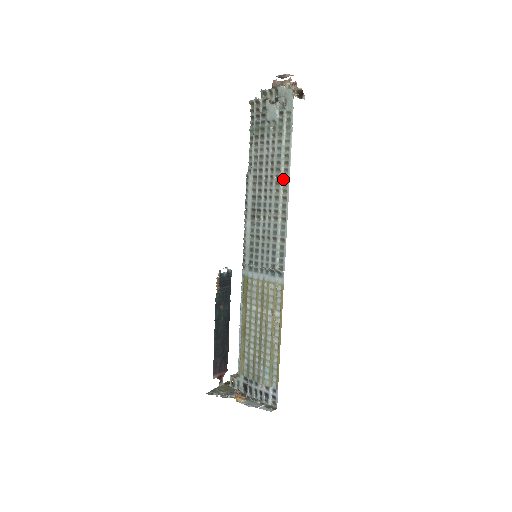
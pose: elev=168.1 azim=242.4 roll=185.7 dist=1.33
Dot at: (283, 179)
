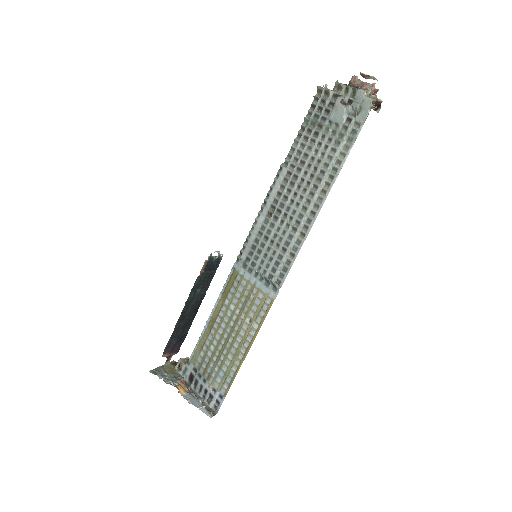
Dot at: (320, 192)
